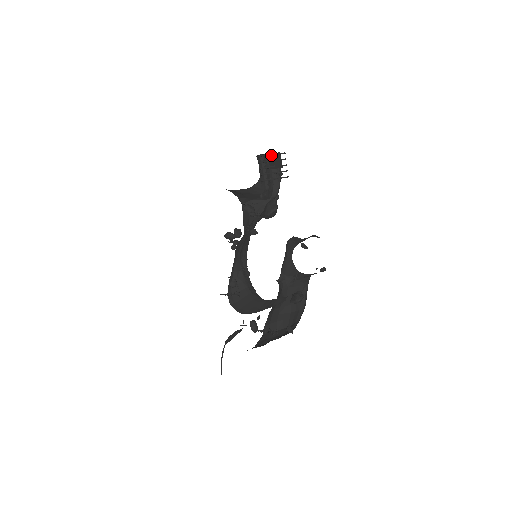
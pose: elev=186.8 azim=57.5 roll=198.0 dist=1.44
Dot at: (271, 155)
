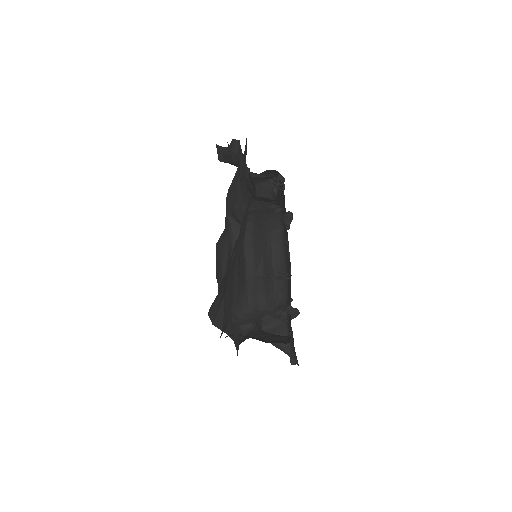
Dot at: occluded
